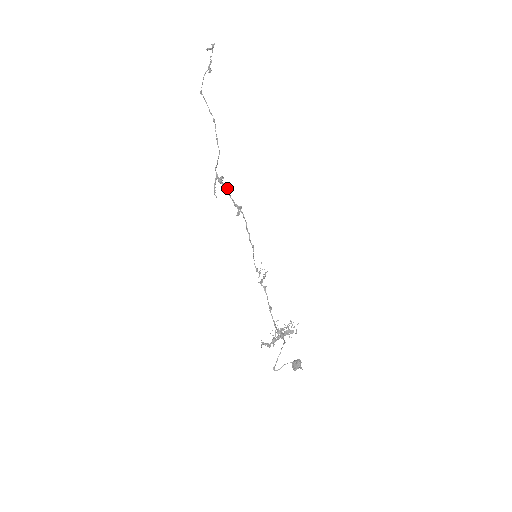
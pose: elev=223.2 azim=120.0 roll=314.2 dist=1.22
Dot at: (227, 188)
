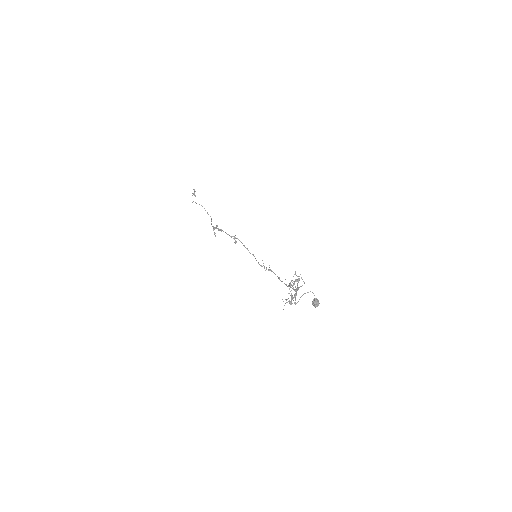
Dot at: (222, 230)
